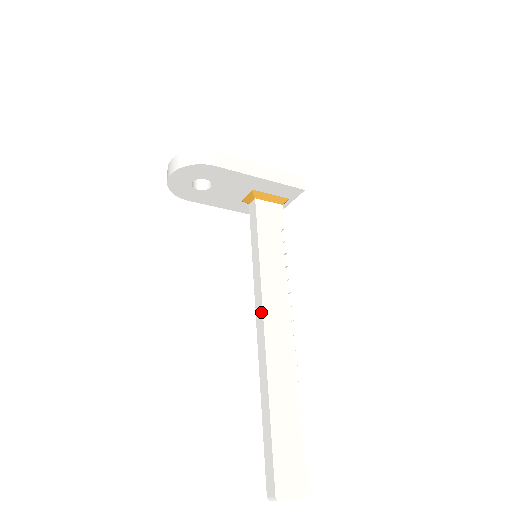
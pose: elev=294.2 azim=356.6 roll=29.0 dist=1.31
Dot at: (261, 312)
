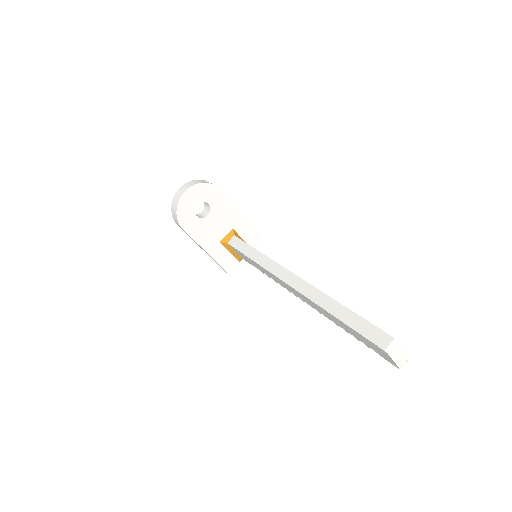
Dot at: (286, 271)
